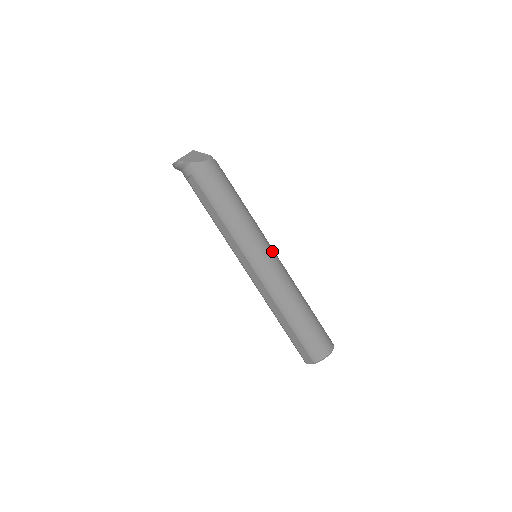
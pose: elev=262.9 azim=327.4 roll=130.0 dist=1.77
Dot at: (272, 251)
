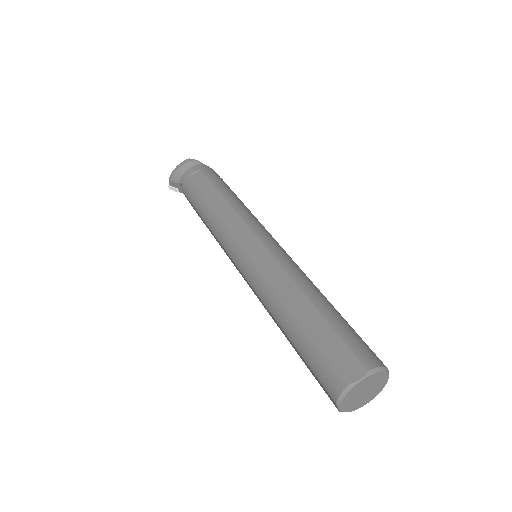
Dot at: occluded
